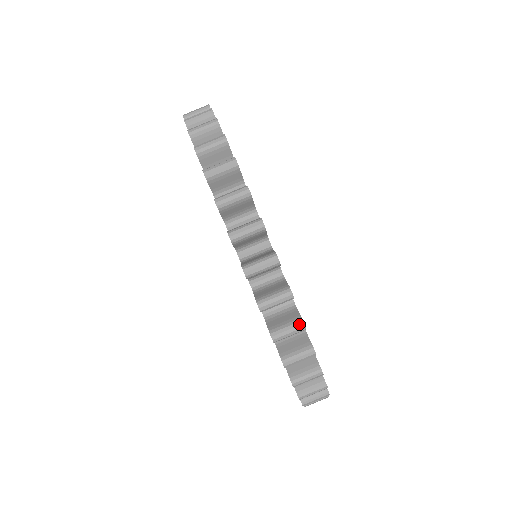
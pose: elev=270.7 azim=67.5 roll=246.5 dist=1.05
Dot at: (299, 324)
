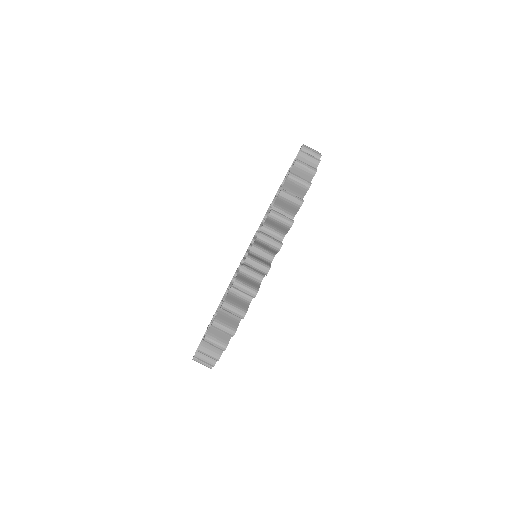
Dot at: occluded
